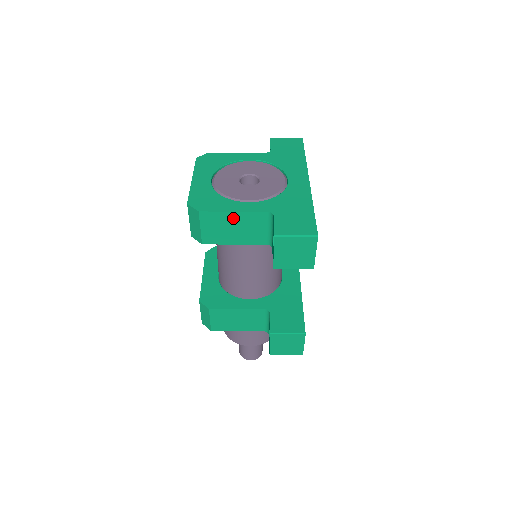
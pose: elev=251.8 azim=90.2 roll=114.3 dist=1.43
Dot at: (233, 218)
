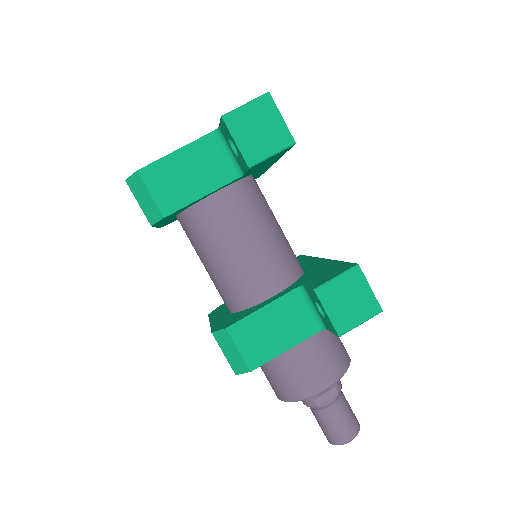
Dot at: (180, 160)
